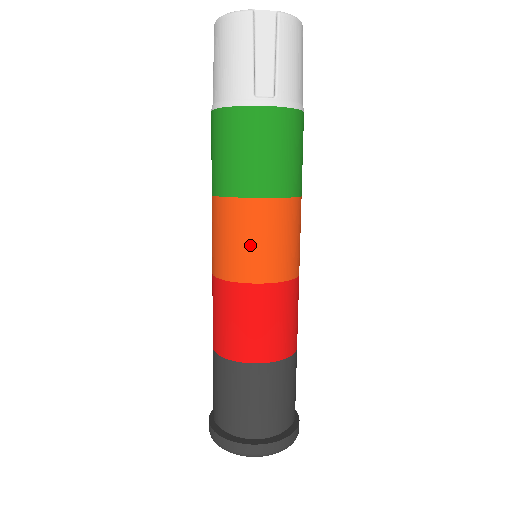
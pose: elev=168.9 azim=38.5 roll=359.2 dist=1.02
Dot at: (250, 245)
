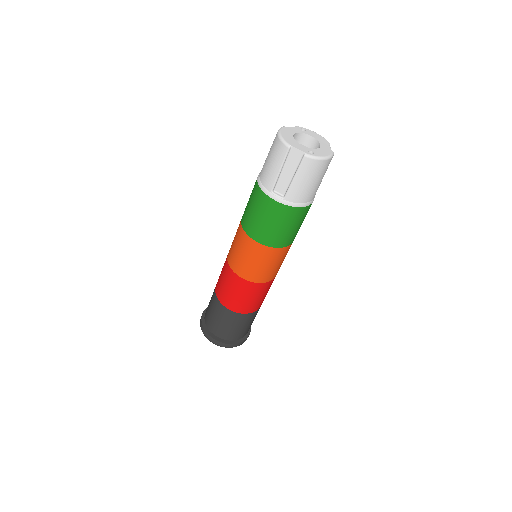
Dot at: (242, 258)
